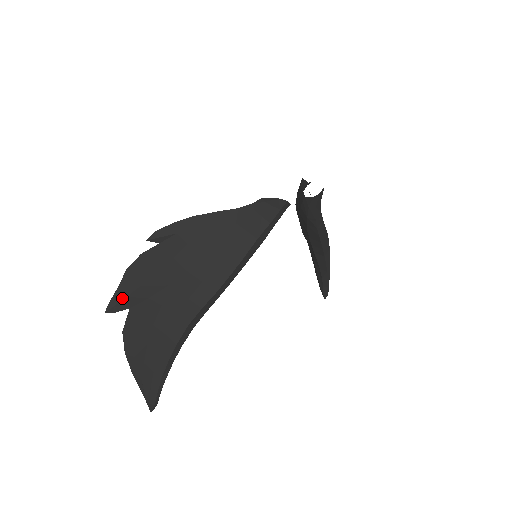
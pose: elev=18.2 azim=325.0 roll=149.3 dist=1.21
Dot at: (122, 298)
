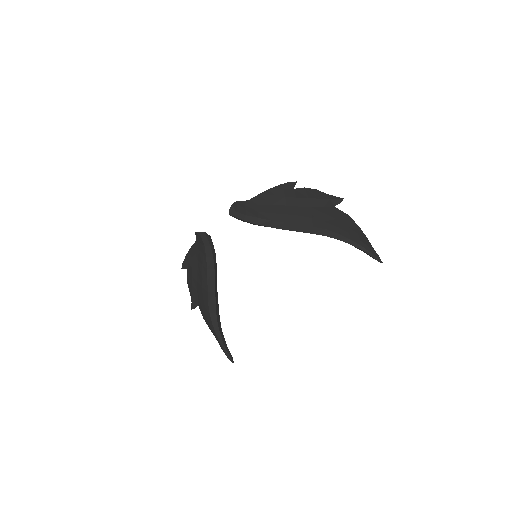
Dot at: (192, 301)
